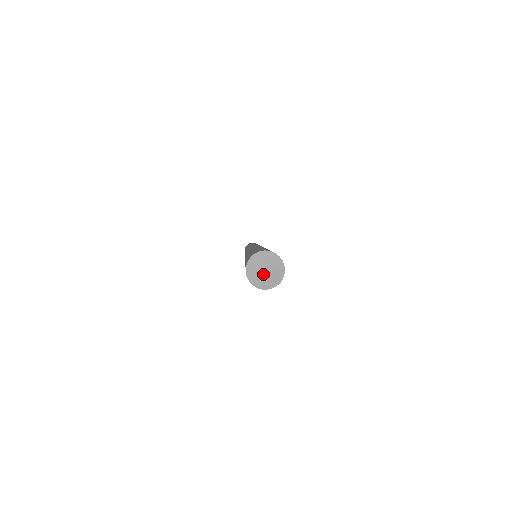
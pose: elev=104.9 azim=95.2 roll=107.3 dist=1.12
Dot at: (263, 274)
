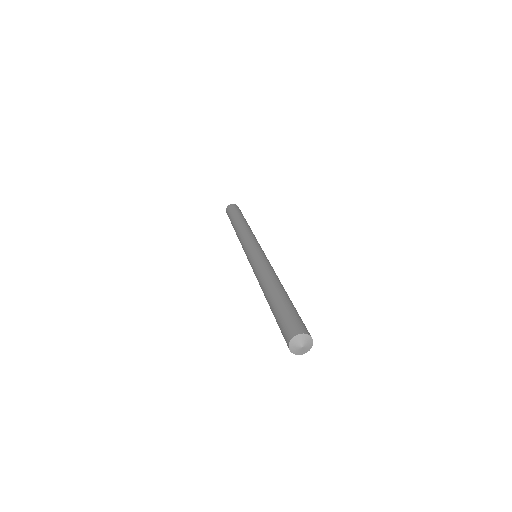
Dot at: (301, 349)
